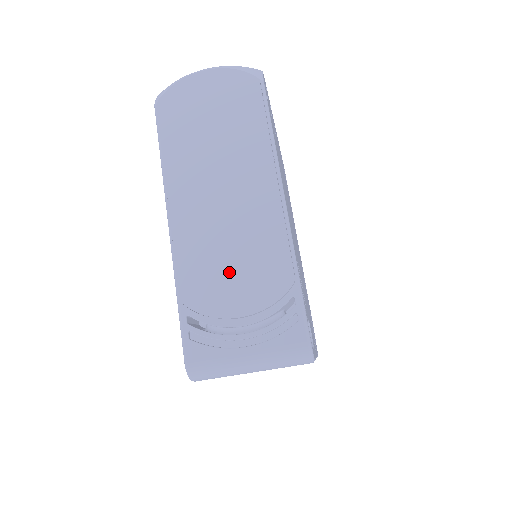
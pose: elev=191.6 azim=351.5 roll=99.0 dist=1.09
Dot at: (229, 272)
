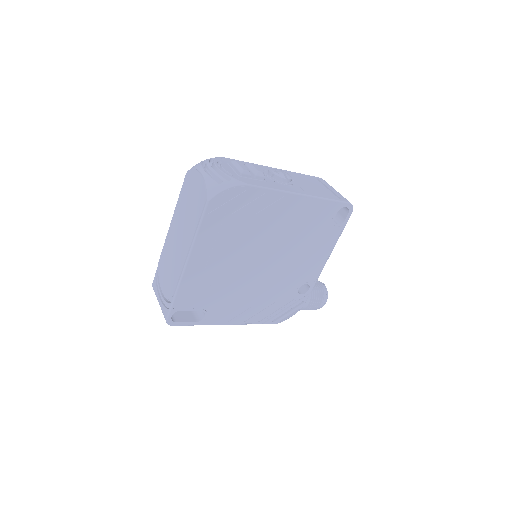
Dot at: (167, 270)
